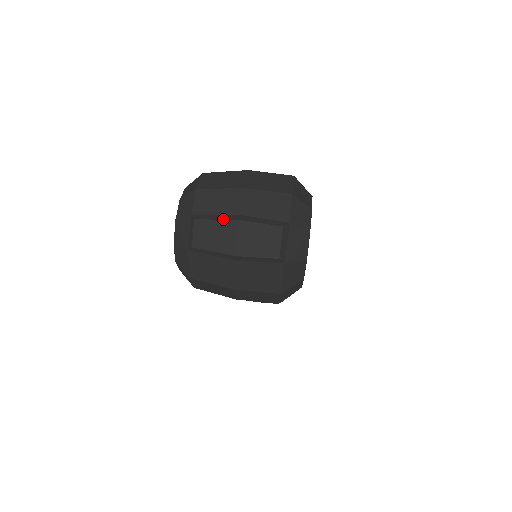
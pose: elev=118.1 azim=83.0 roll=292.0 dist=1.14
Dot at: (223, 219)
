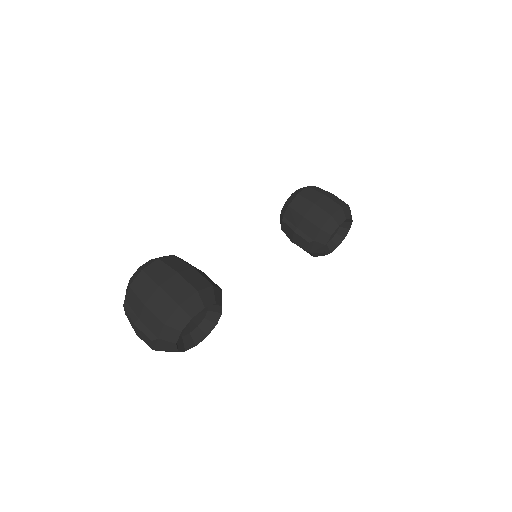
Dot at: (130, 317)
